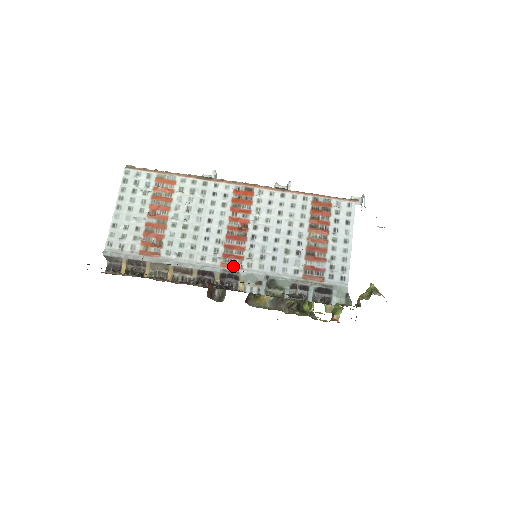
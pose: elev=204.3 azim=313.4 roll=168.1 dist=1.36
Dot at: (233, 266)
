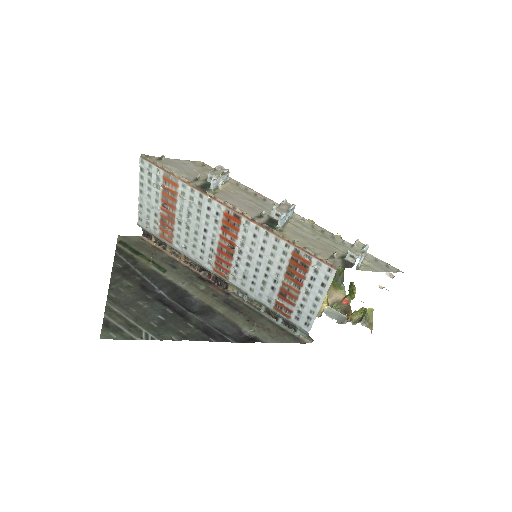
Dot at: (222, 274)
